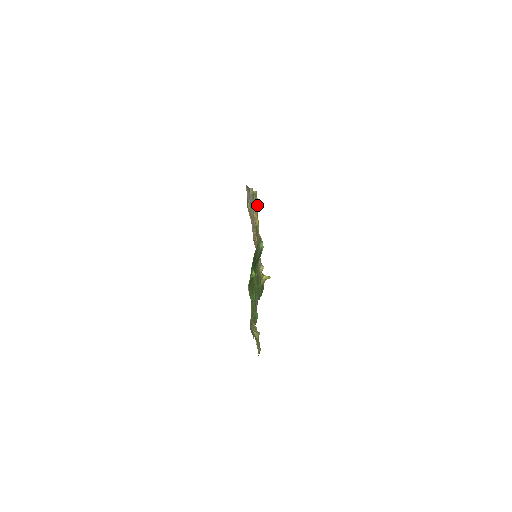
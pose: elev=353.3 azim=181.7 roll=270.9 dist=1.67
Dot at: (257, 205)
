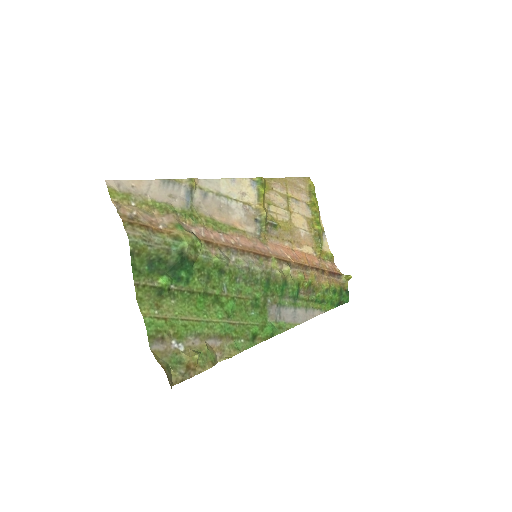
Dot at: (311, 191)
